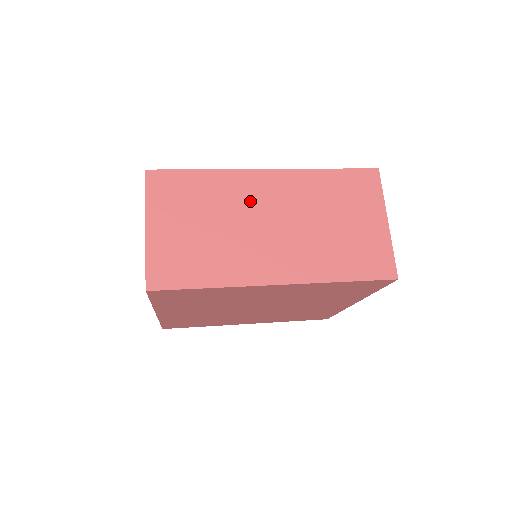
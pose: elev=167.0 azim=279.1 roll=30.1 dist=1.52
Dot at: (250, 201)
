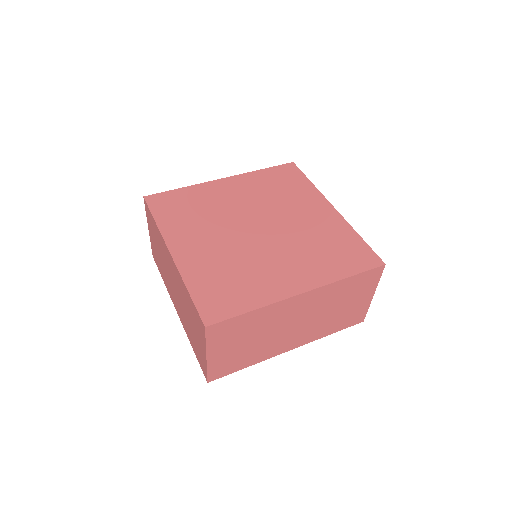
Dot at: (285, 317)
